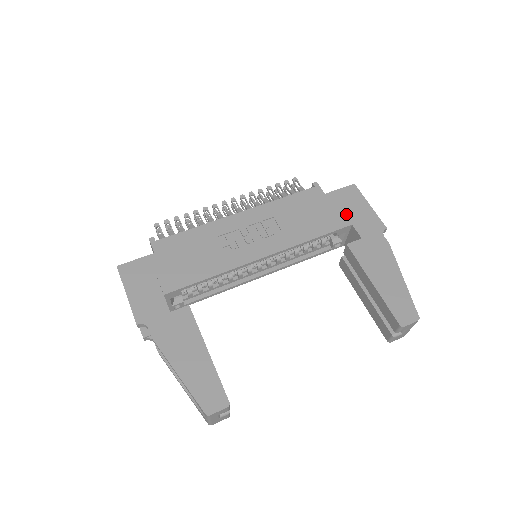
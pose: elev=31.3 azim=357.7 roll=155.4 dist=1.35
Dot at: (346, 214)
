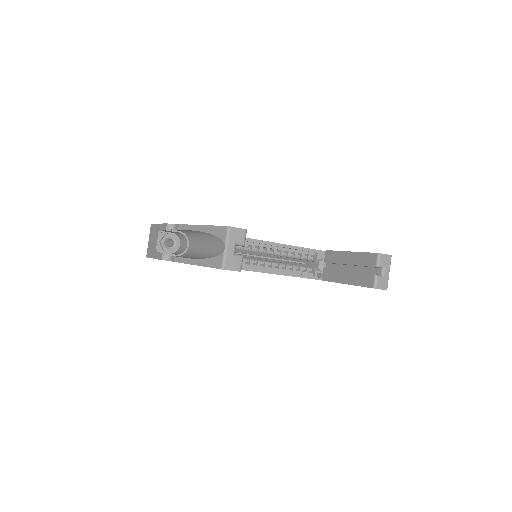
Dot at: occluded
